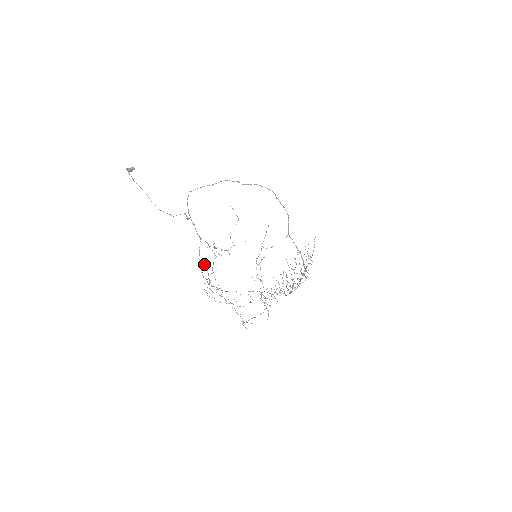
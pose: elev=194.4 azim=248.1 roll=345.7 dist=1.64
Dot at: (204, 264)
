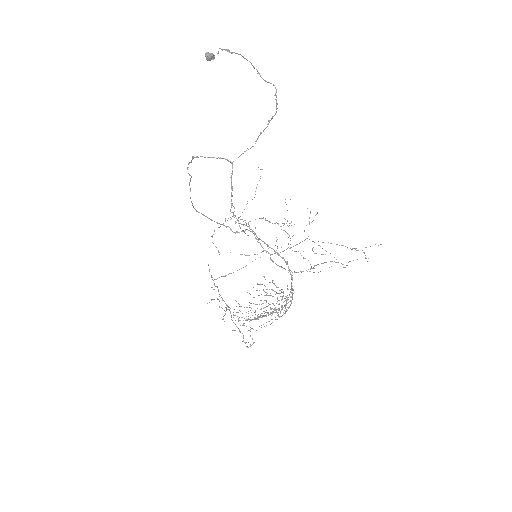
Dot at: (248, 222)
